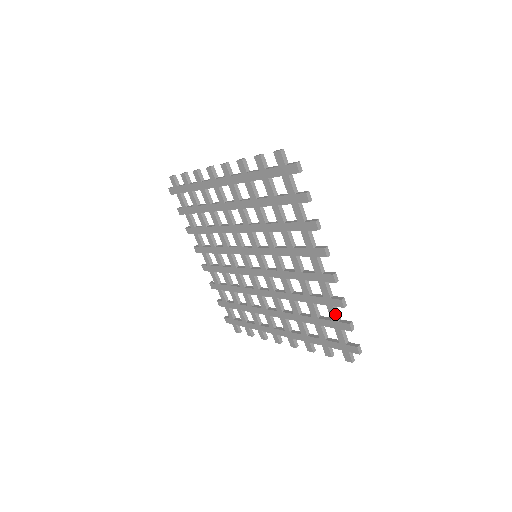
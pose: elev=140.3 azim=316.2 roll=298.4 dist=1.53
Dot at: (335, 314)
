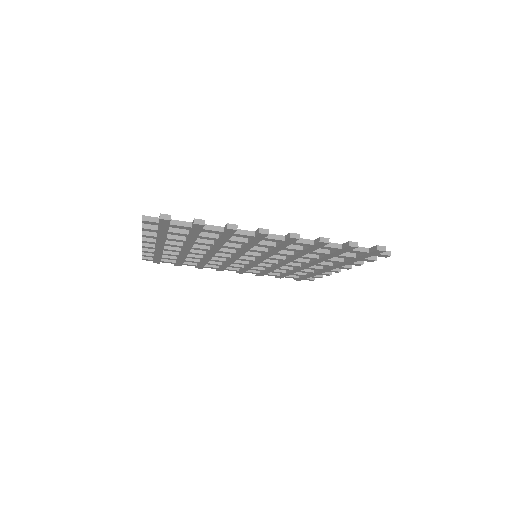
Dot at: (315, 275)
